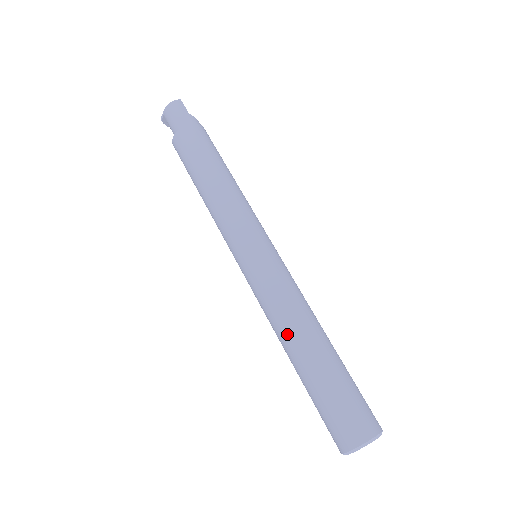
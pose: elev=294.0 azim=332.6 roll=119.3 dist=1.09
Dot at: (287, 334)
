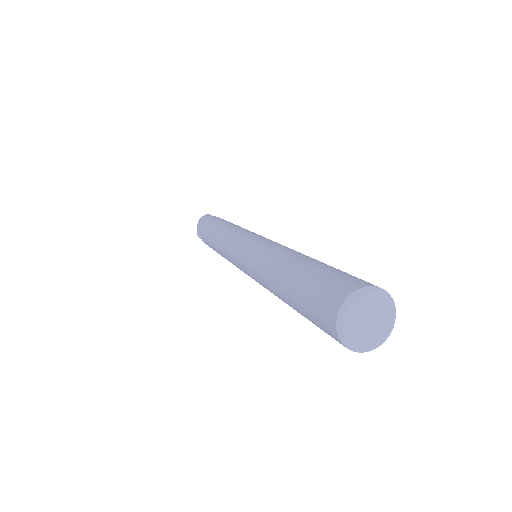
Dot at: (270, 270)
